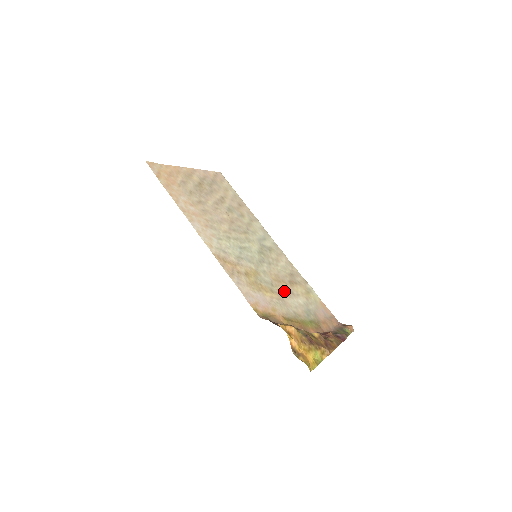
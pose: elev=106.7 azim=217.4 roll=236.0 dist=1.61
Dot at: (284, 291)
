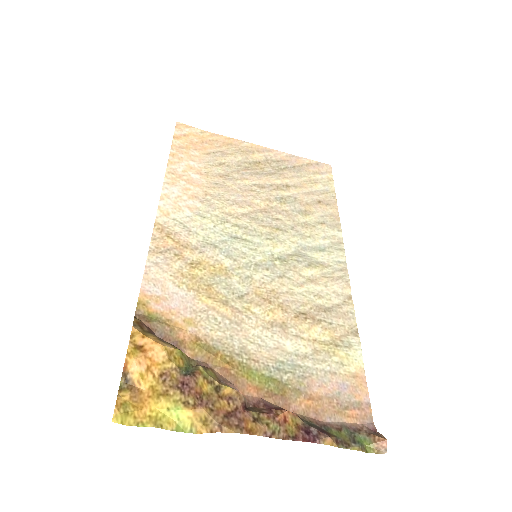
Dot at: (263, 316)
